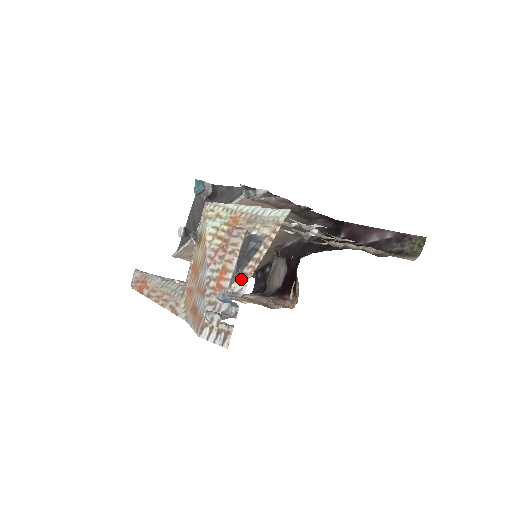
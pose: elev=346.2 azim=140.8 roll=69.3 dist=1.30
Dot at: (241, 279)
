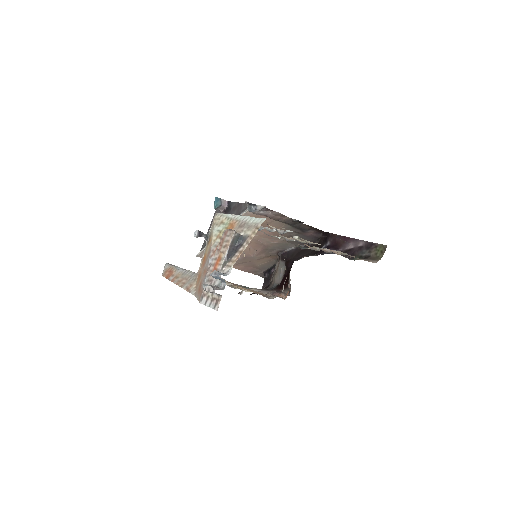
Dot at: (229, 264)
